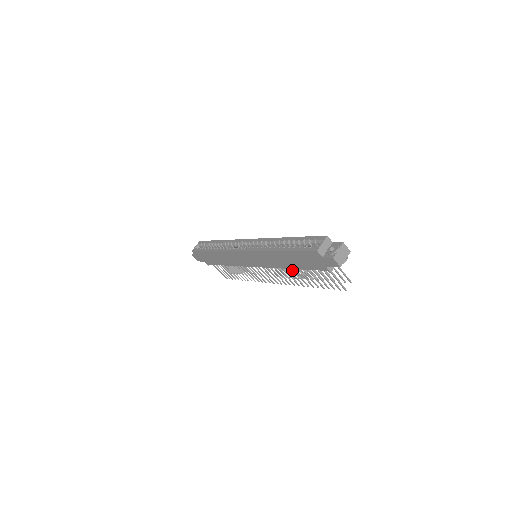
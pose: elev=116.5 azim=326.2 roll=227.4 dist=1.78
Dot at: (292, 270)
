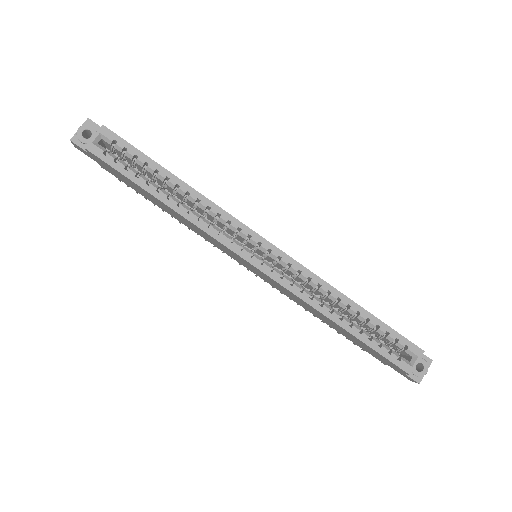
Dot at: occluded
